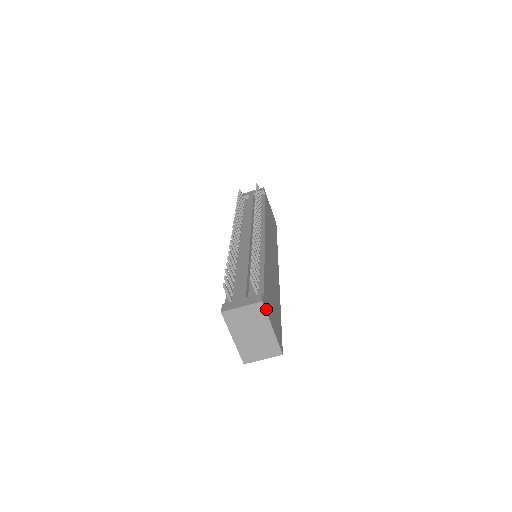
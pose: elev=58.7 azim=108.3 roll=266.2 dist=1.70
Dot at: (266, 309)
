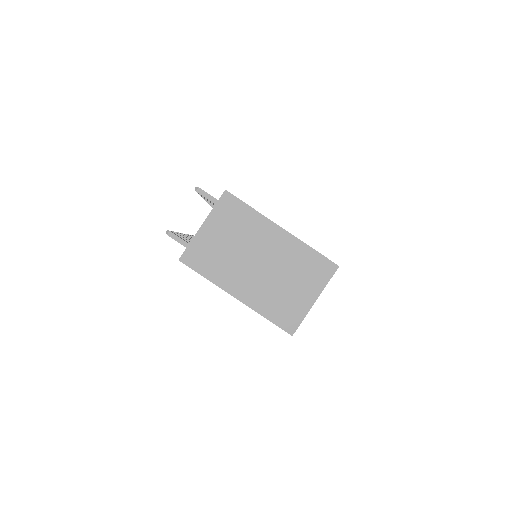
Dot at: (246, 205)
